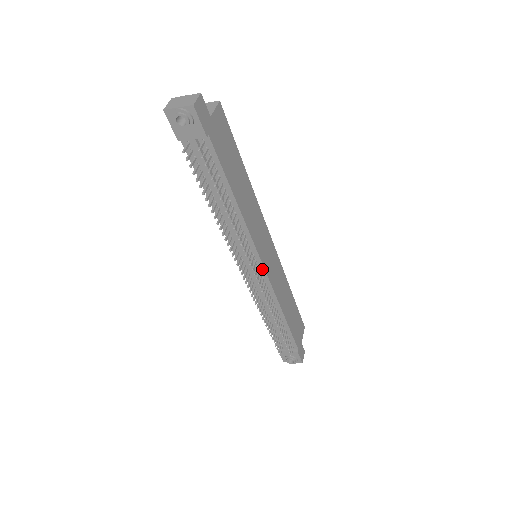
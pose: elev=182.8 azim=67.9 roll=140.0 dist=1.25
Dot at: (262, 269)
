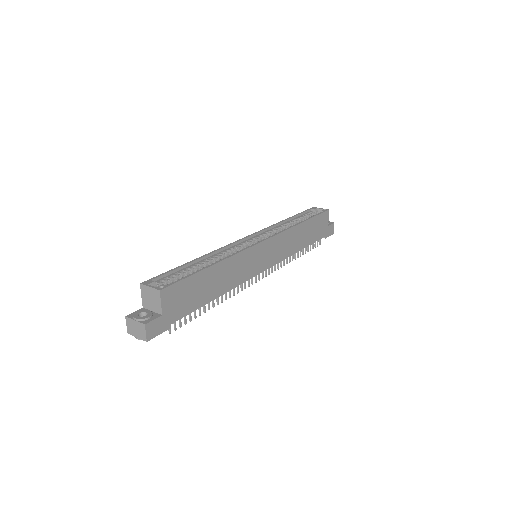
Dot at: (264, 269)
